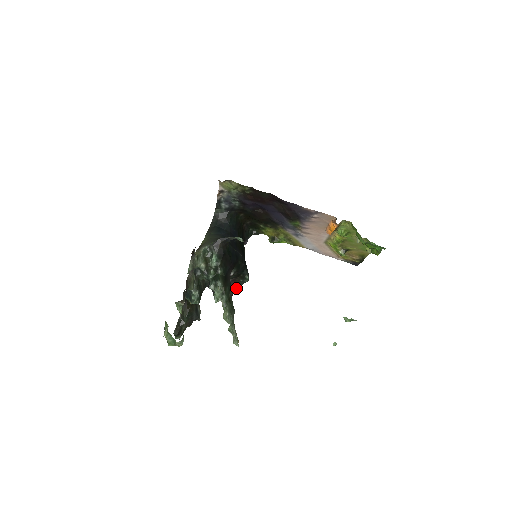
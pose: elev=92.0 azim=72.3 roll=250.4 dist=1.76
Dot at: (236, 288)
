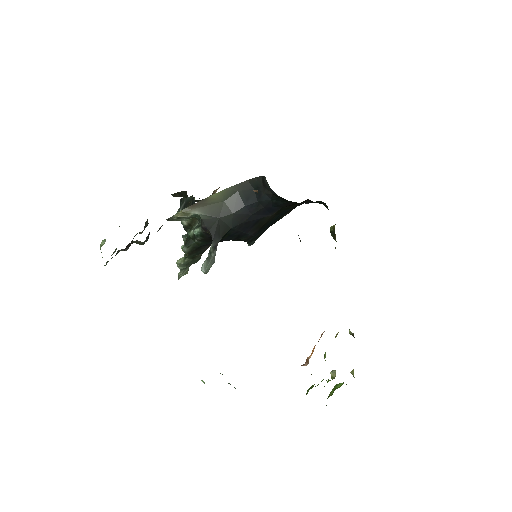
Dot at: occluded
